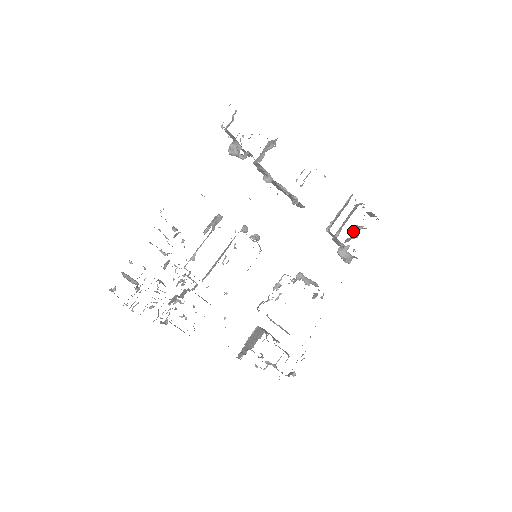
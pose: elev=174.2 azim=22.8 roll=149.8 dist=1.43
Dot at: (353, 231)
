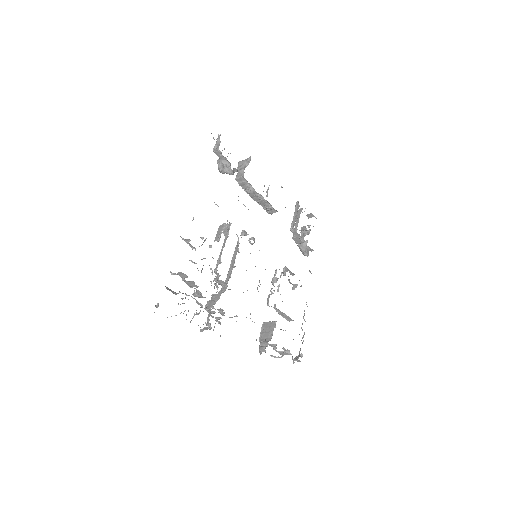
Dot at: (305, 230)
